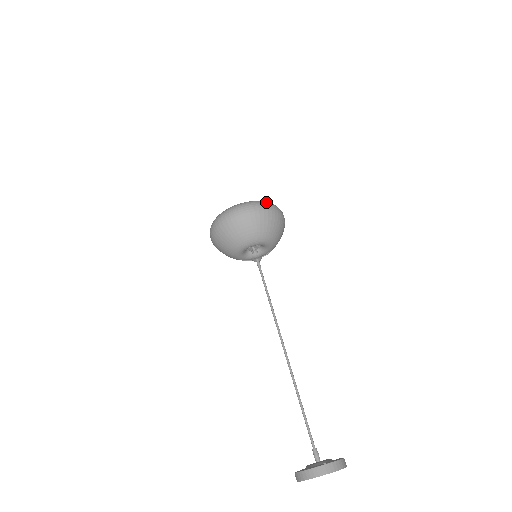
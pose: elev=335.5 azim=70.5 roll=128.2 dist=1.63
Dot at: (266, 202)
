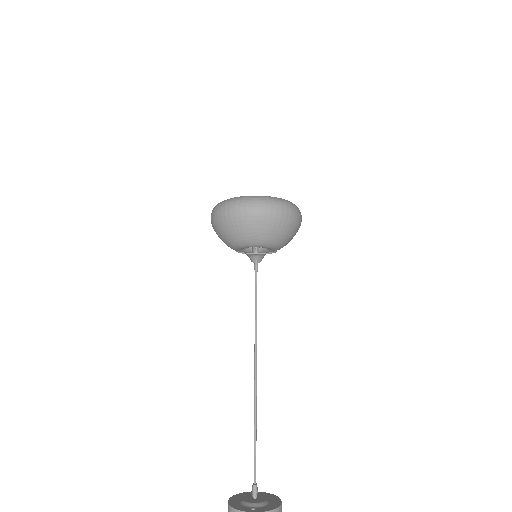
Dot at: (273, 200)
